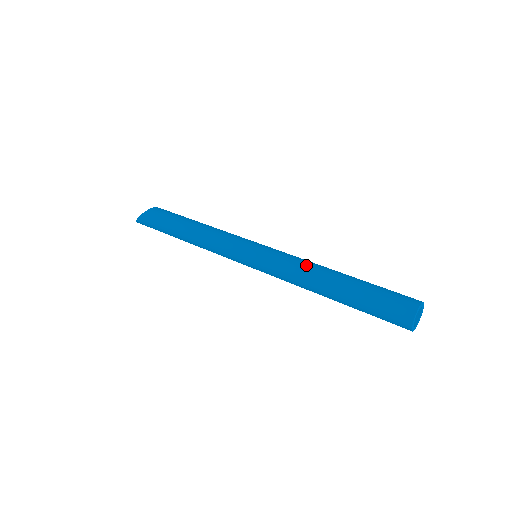
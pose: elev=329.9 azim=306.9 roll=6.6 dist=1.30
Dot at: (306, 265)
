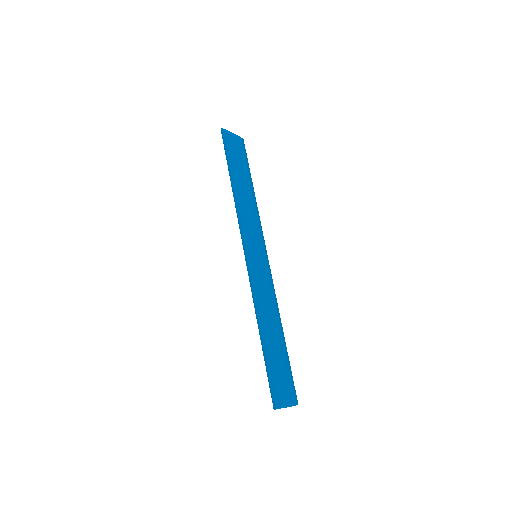
Dot at: (274, 304)
